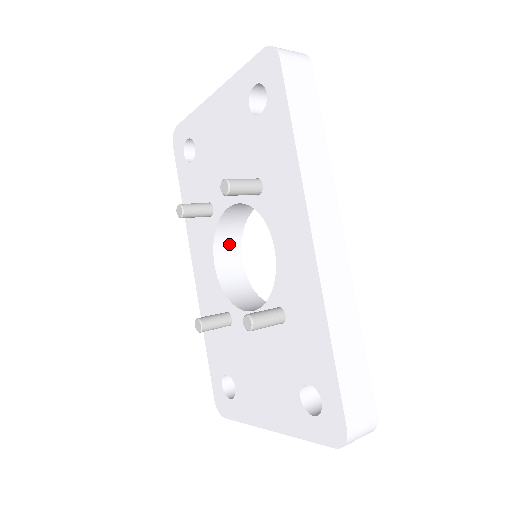
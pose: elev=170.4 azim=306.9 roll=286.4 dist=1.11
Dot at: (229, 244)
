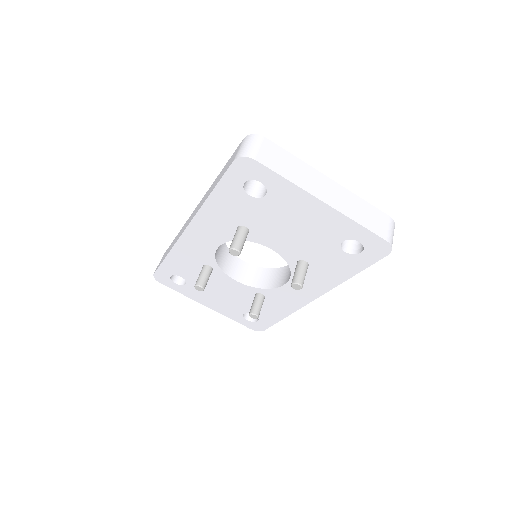
Dot at: occluded
